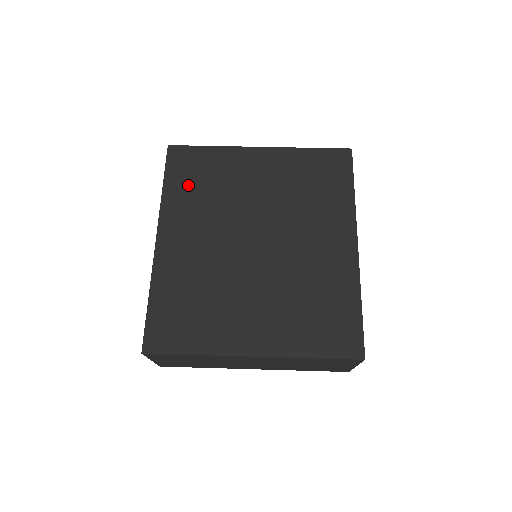
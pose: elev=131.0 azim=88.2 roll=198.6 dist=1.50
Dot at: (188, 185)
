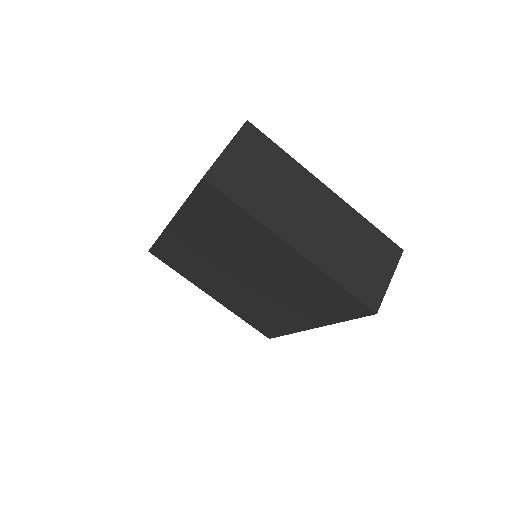
Dot at: (209, 217)
